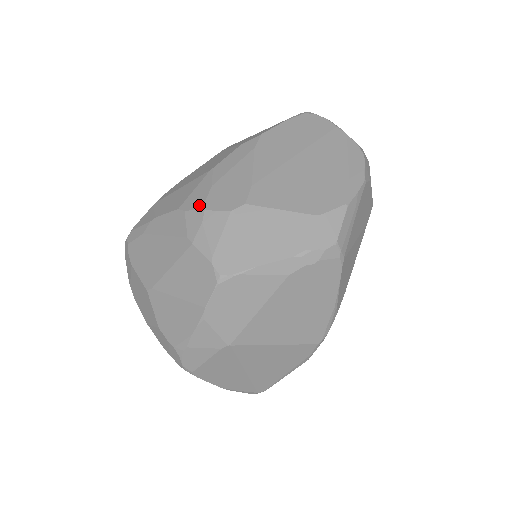
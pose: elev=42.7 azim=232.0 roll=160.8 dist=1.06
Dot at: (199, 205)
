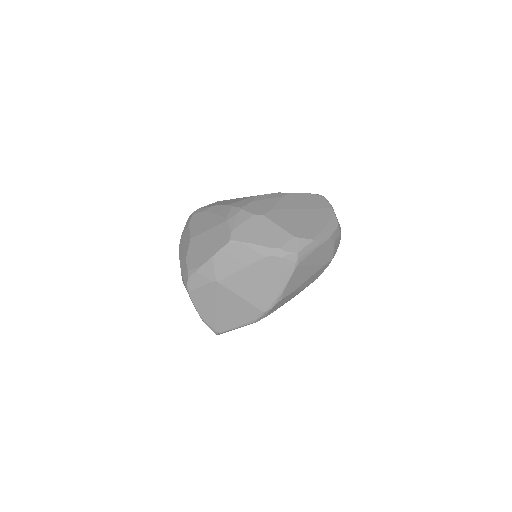
Dot at: (240, 206)
